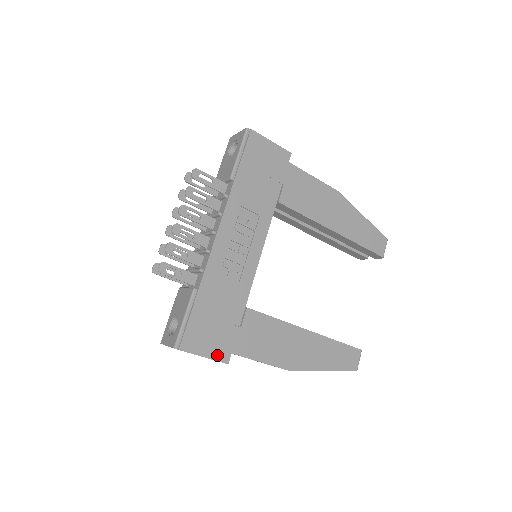
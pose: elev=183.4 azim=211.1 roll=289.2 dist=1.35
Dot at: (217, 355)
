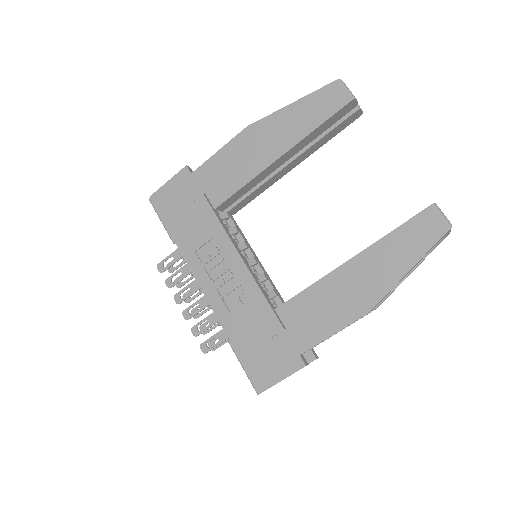
Dot at: (290, 368)
